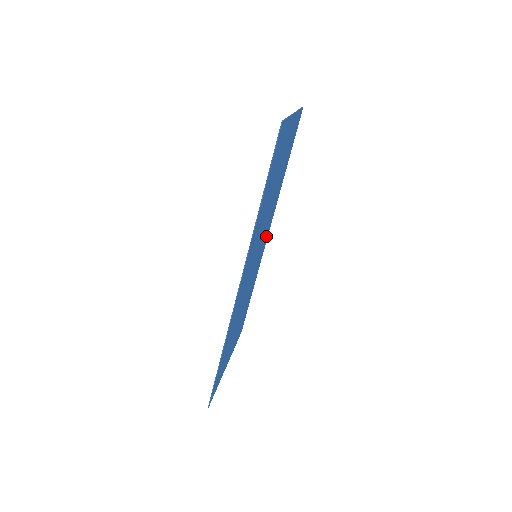
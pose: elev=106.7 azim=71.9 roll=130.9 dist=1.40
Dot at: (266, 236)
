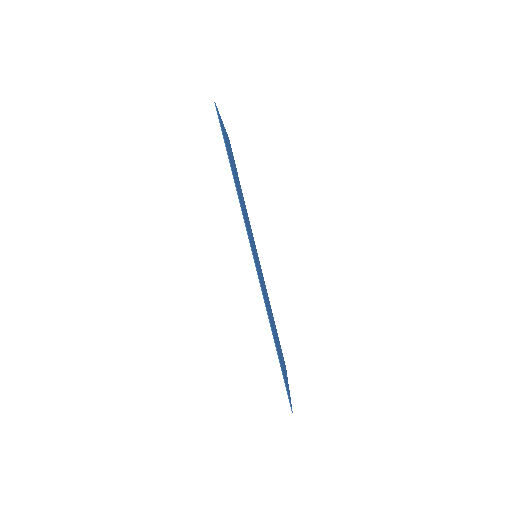
Dot at: occluded
